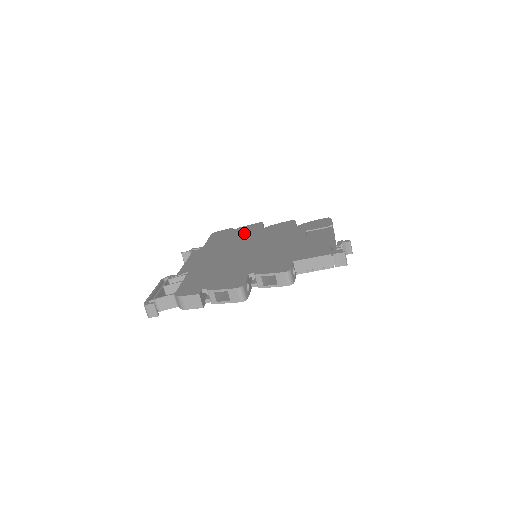
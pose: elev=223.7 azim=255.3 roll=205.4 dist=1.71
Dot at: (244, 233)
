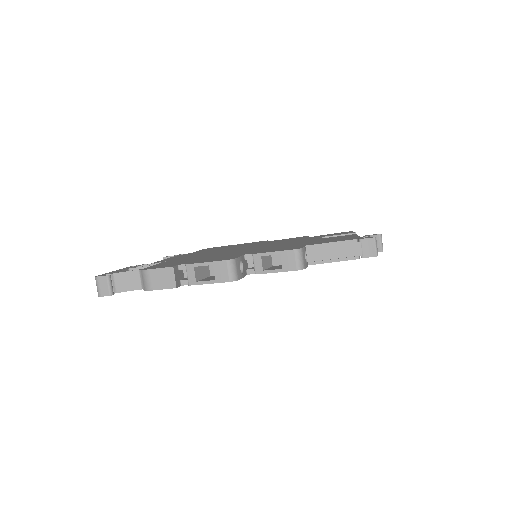
Dot at: occluded
